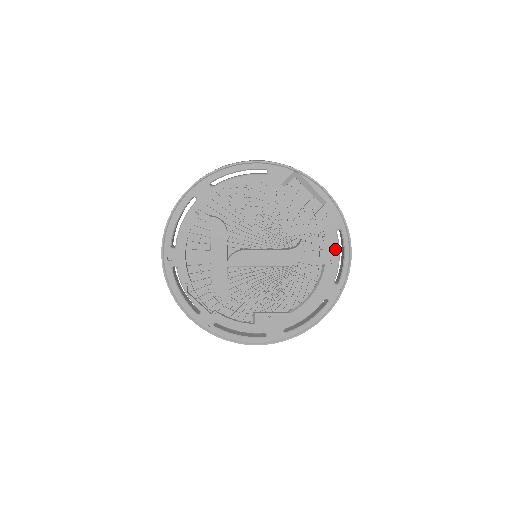
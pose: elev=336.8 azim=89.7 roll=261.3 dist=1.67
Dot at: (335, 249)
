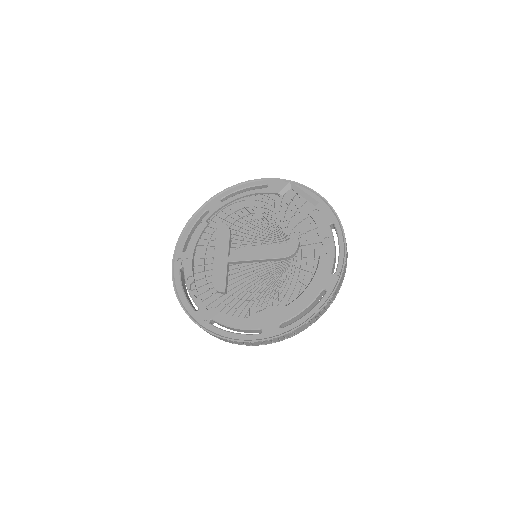
Dot at: (330, 241)
